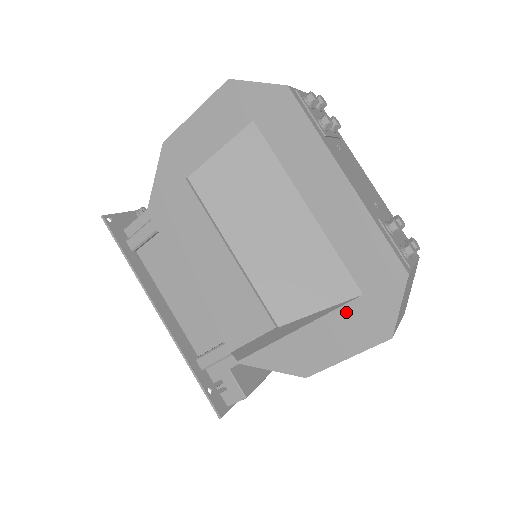
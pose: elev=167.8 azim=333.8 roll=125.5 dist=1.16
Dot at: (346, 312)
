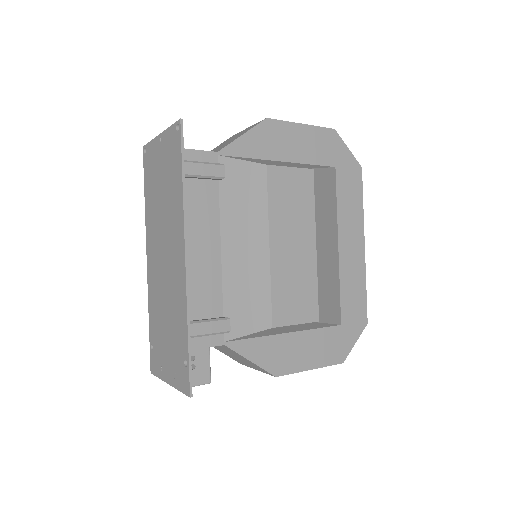
Dot at: (327, 333)
